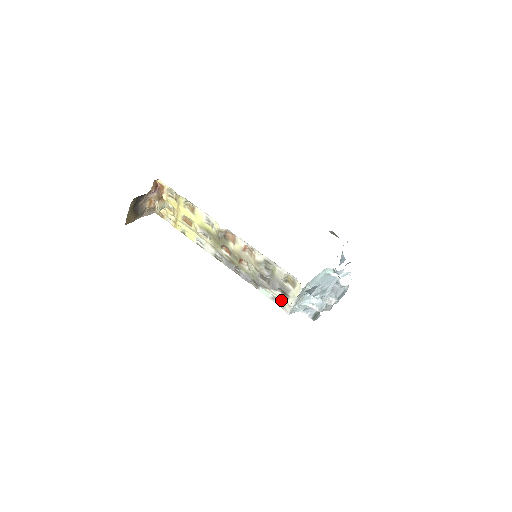
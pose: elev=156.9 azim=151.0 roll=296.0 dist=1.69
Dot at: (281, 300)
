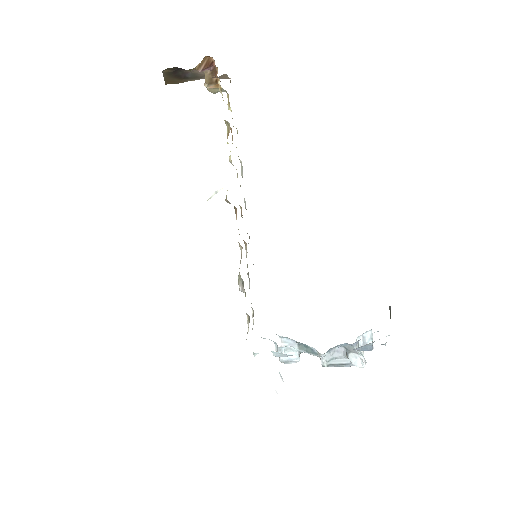
Dot at: occluded
